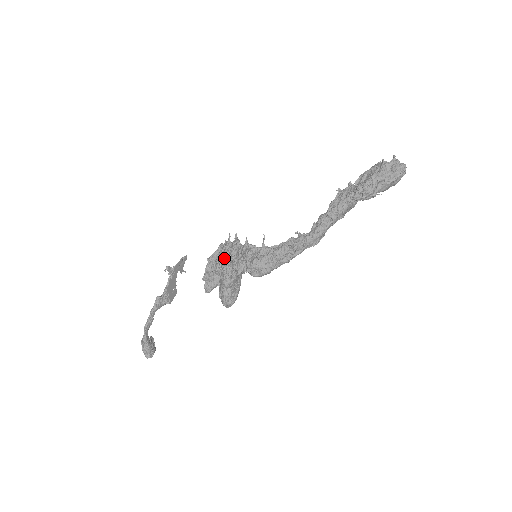
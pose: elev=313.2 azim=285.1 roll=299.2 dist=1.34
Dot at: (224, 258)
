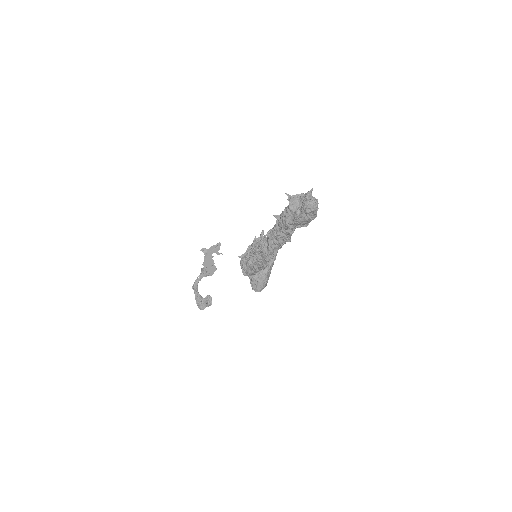
Dot at: occluded
